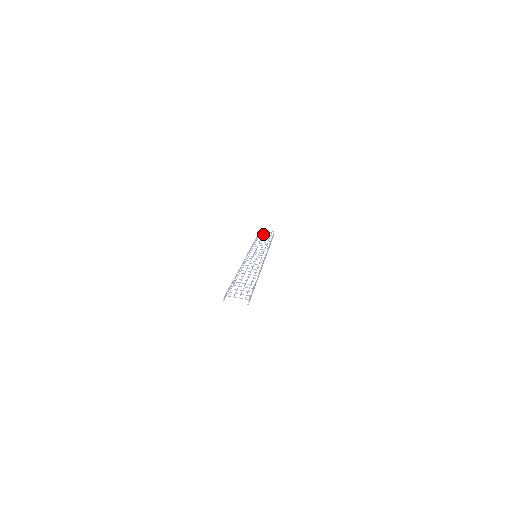
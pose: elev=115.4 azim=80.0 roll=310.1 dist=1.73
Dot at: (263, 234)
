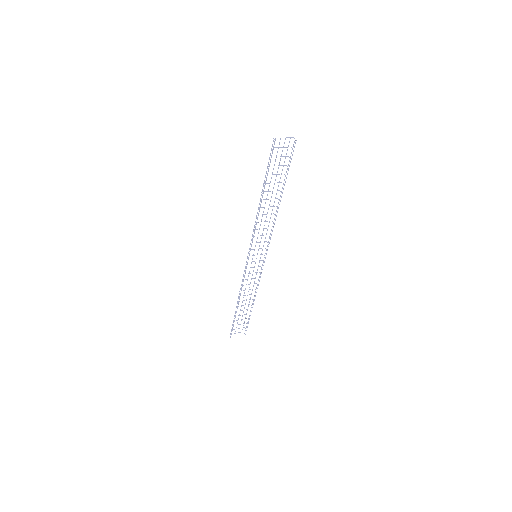
Dot at: occluded
